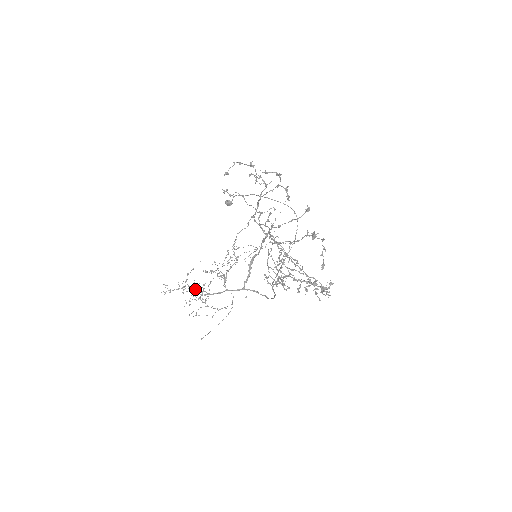
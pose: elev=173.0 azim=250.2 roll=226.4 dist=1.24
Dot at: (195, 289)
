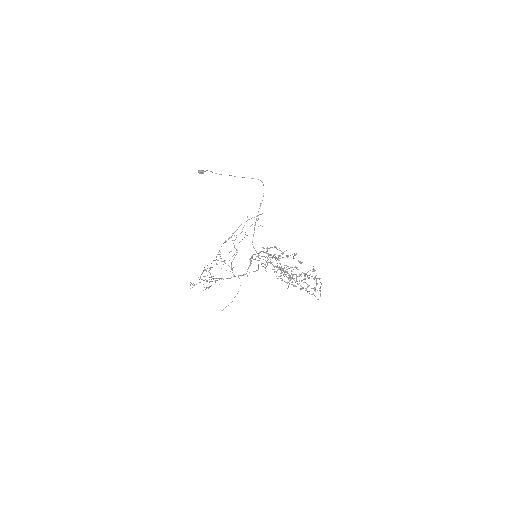
Dot at: occluded
